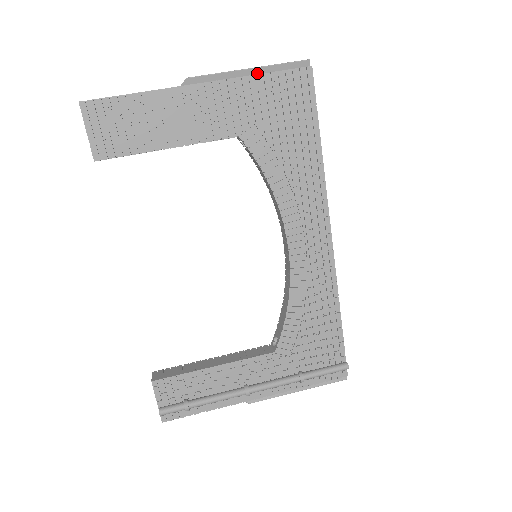
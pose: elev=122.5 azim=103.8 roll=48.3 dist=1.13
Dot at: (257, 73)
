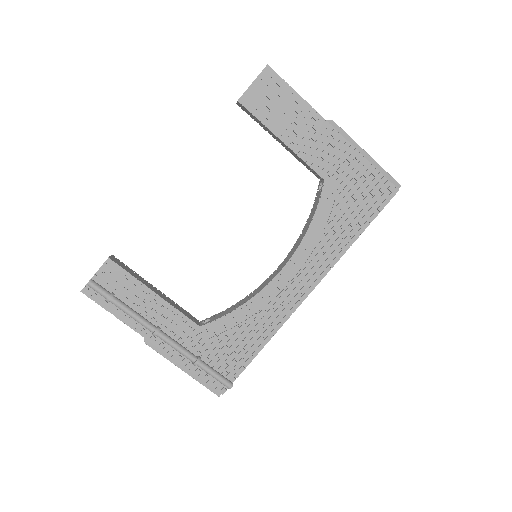
Dot at: (369, 161)
